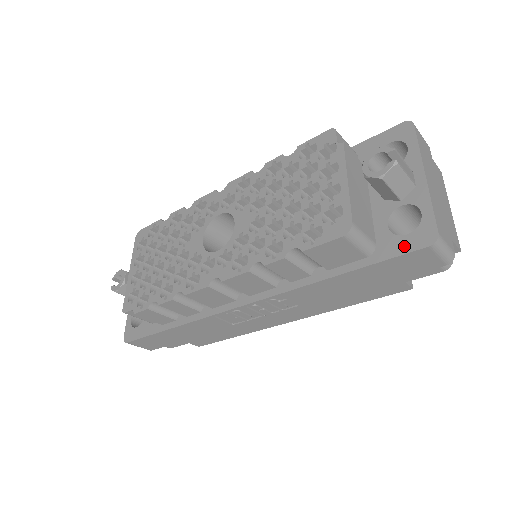
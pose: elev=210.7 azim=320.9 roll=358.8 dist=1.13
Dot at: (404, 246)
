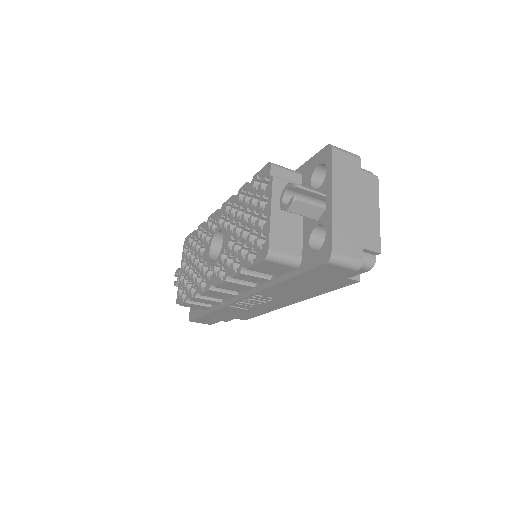
Dot at: (314, 261)
